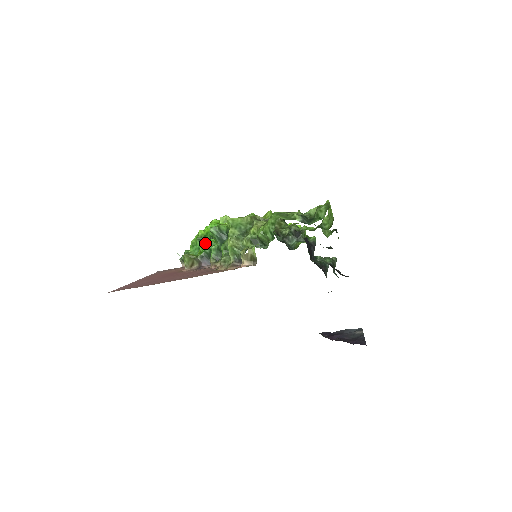
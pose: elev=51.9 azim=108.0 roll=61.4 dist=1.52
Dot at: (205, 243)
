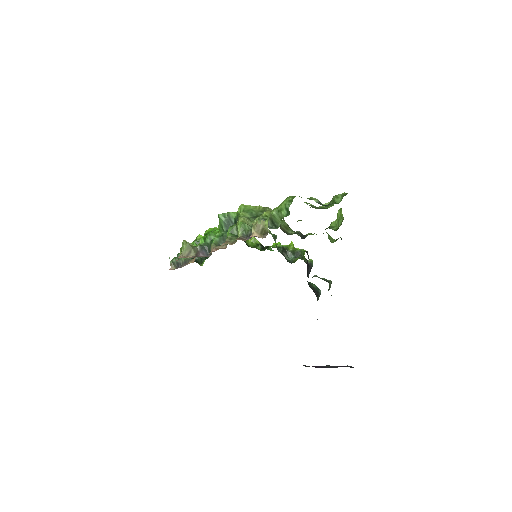
Dot at: occluded
